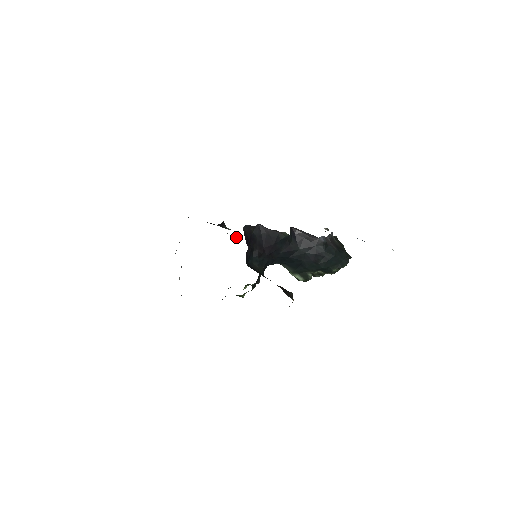
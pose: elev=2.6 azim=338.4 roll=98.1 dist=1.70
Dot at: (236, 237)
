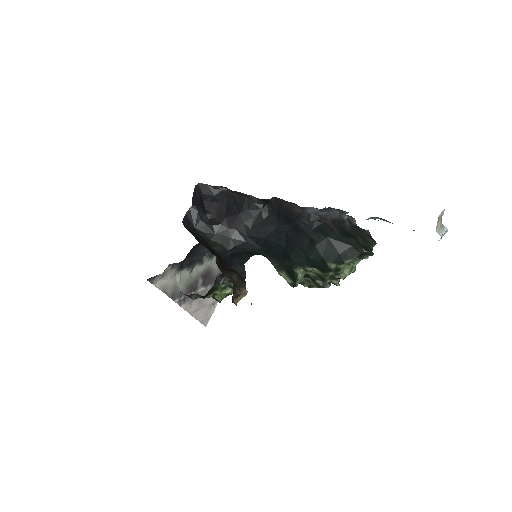
Dot at: occluded
